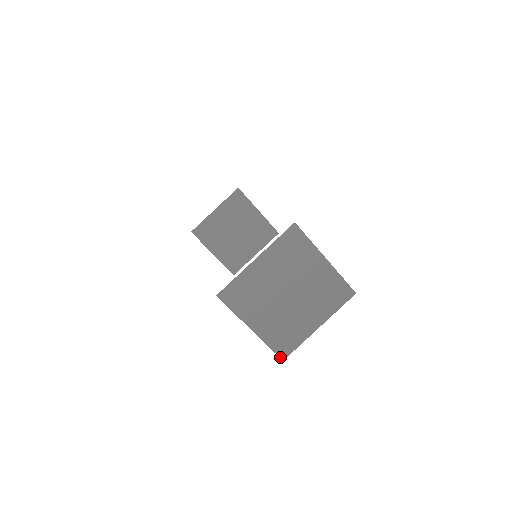
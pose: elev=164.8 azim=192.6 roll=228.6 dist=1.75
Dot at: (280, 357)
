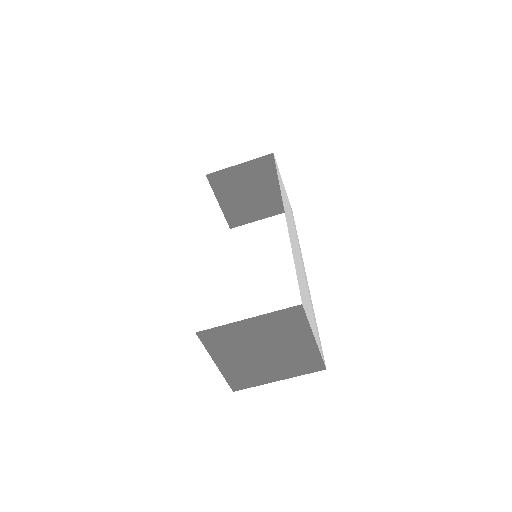
Dot at: (232, 389)
